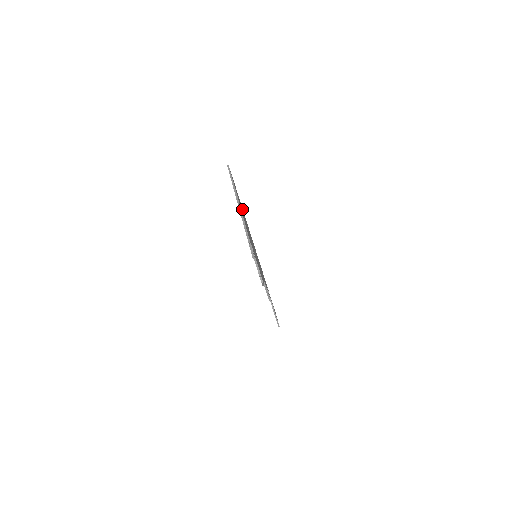
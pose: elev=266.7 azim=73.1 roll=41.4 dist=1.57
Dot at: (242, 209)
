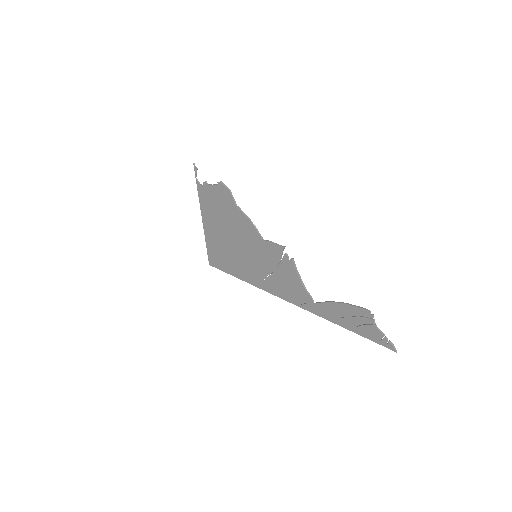
Dot at: (232, 264)
